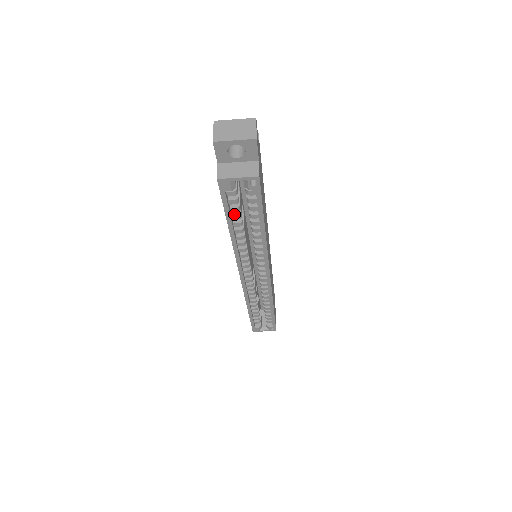
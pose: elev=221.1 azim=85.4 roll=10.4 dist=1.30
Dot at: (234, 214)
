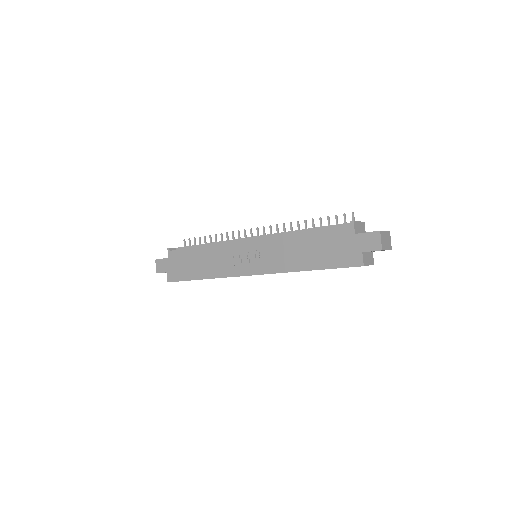
Dot at: occluded
